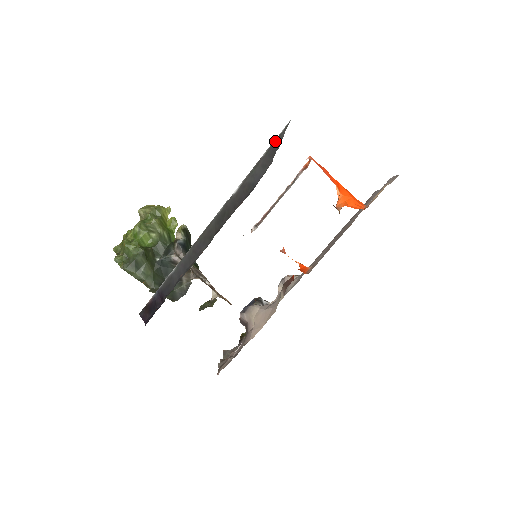
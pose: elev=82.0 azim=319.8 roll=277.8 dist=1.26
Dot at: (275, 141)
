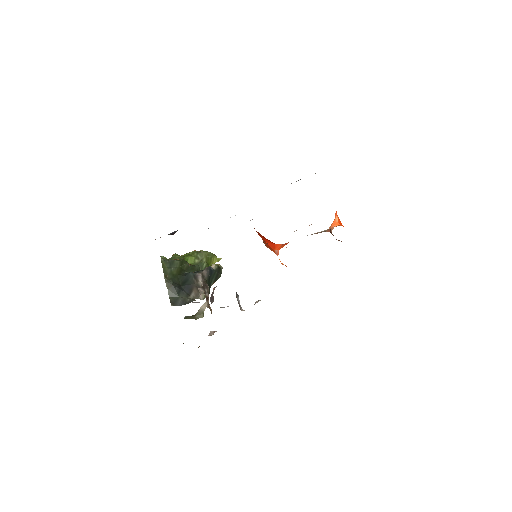
Dot at: occluded
